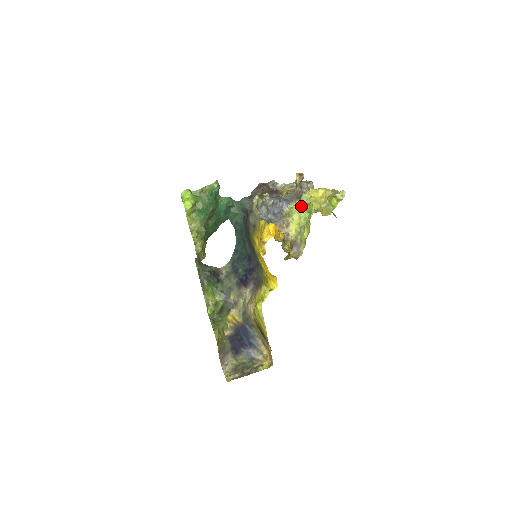
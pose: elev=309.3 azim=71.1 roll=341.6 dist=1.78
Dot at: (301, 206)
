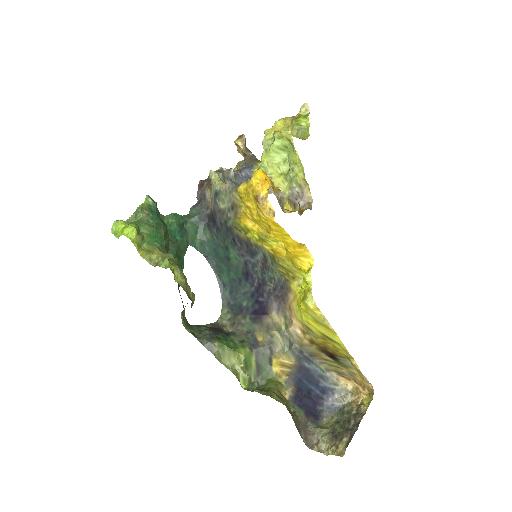
Dot at: (270, 150)
